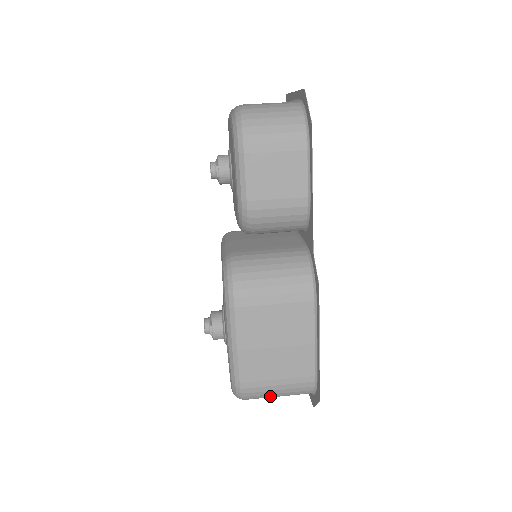
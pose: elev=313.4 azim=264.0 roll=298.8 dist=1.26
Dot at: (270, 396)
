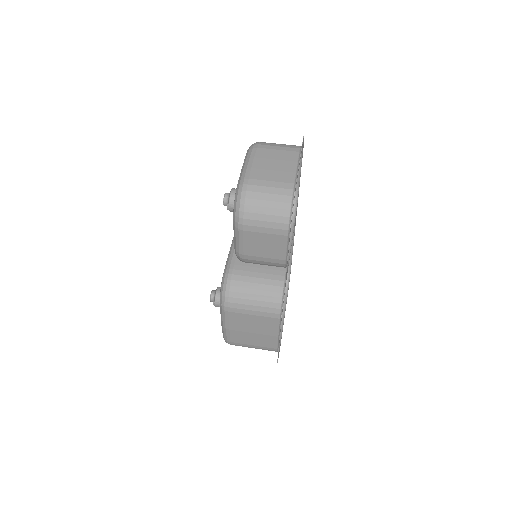
Dot at: occluded
